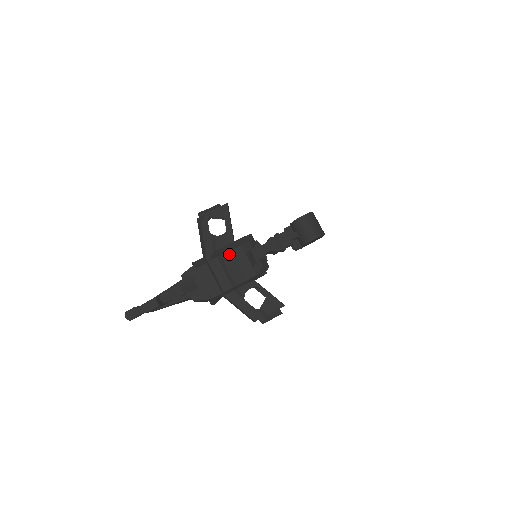
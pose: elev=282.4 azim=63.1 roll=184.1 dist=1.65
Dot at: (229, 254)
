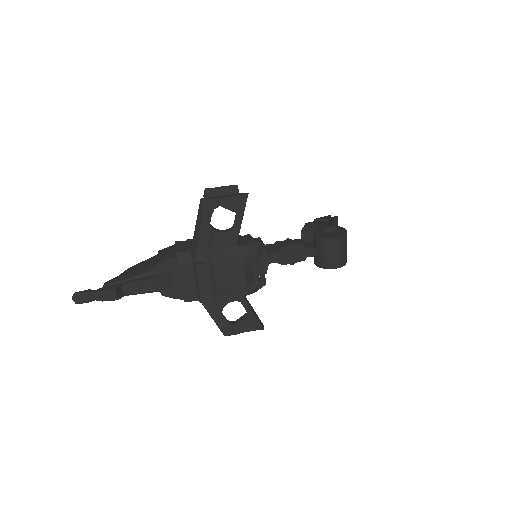
Dot at: (224, 262)
